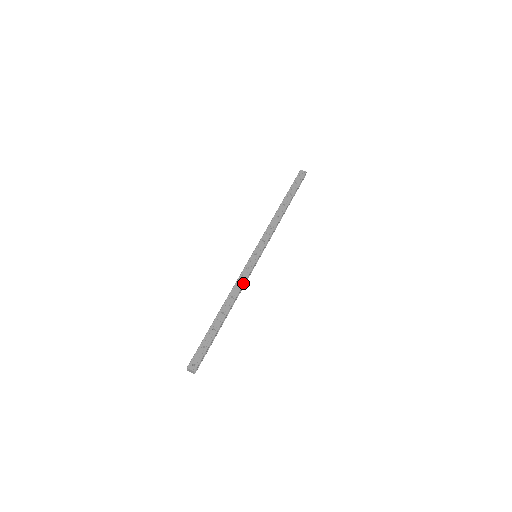
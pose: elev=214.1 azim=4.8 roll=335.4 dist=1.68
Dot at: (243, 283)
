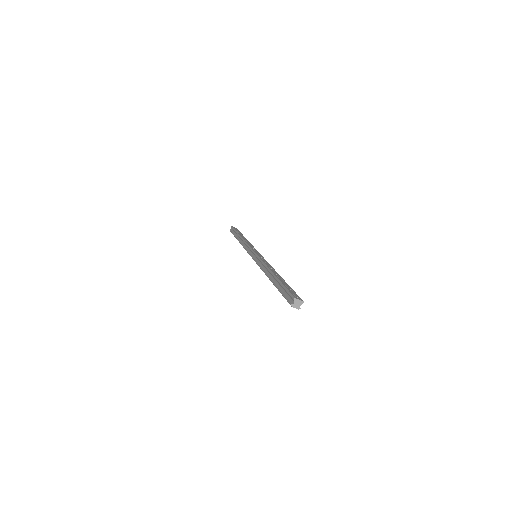
Dot at: (269, 264)
